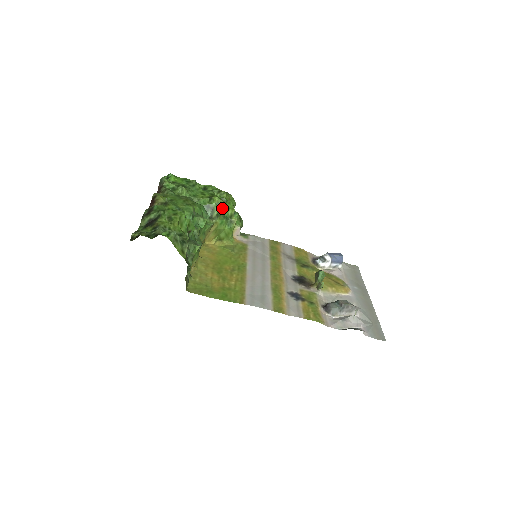
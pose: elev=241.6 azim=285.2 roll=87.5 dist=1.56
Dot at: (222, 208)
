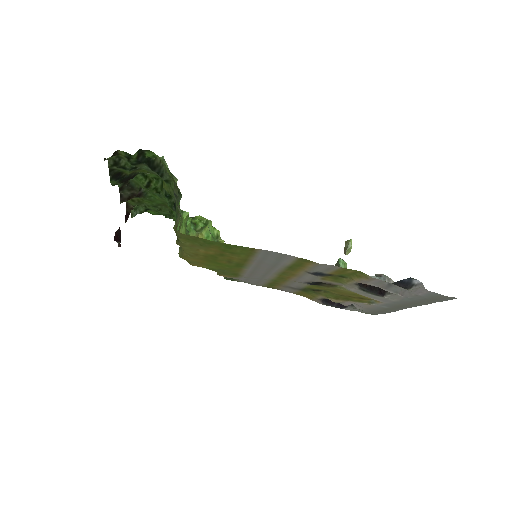
Dot at: (207, 224)
